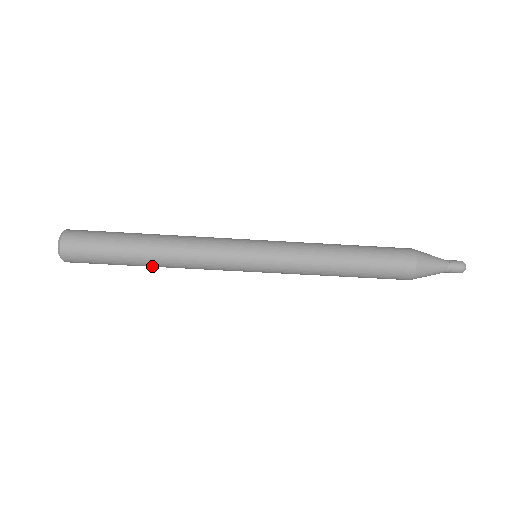
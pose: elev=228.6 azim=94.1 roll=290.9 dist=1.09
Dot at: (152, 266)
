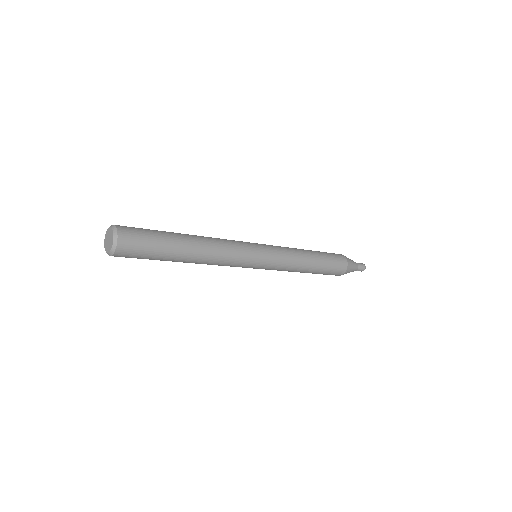
Dot at: (187, 261)
